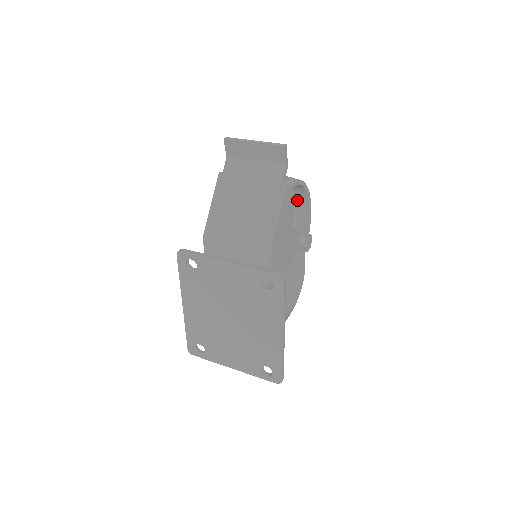
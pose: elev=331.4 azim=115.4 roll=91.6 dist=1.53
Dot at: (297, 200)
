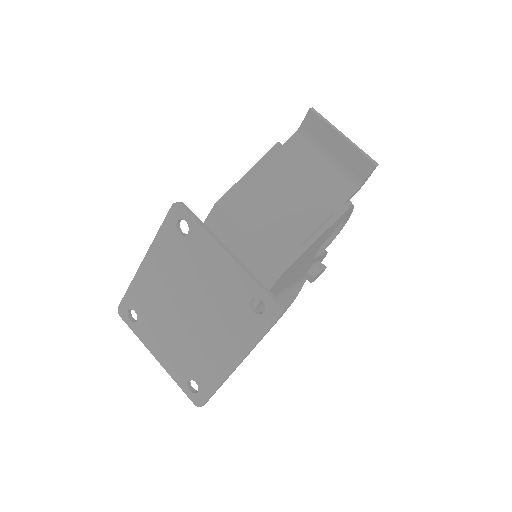
Dot at: occluded
